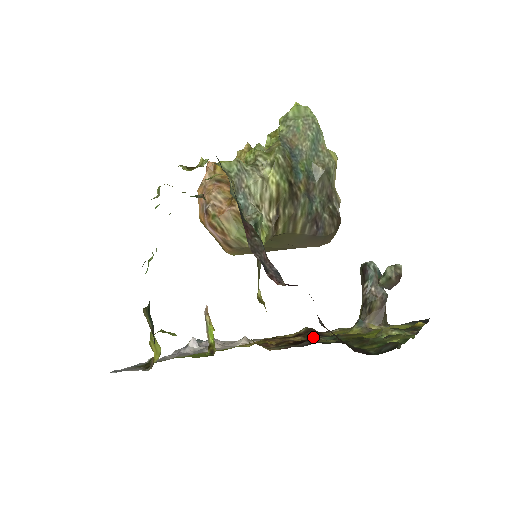
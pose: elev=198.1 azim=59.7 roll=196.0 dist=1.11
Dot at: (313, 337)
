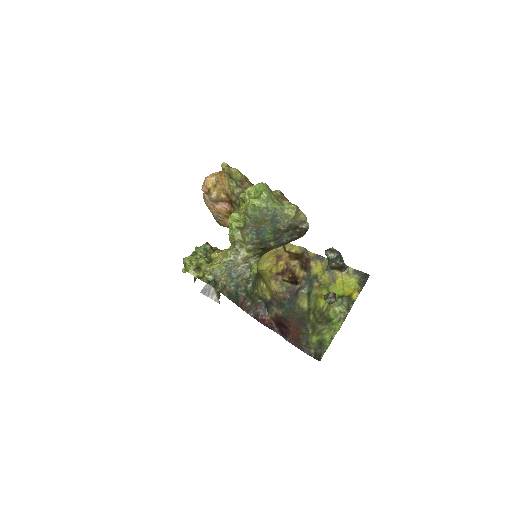
Dot at: (303, 273)
